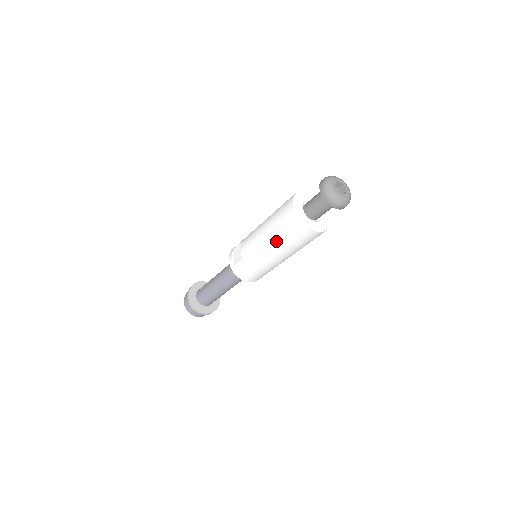
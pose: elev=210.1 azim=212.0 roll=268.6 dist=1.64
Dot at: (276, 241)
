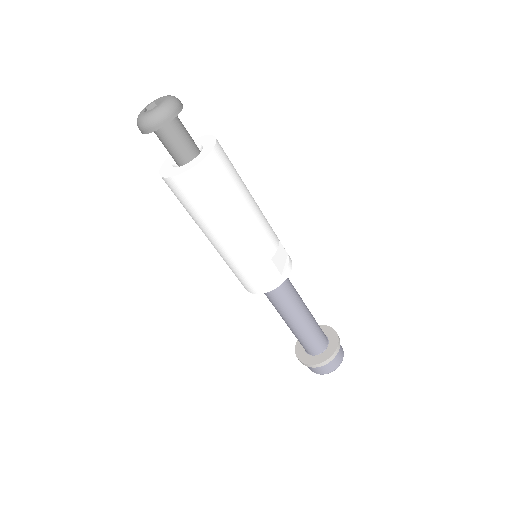
Dot at: occluded
